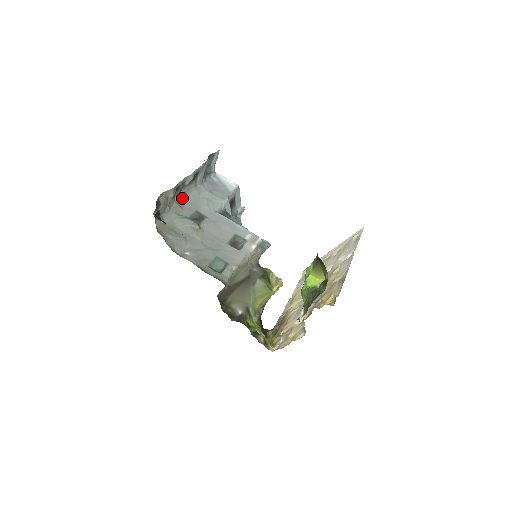
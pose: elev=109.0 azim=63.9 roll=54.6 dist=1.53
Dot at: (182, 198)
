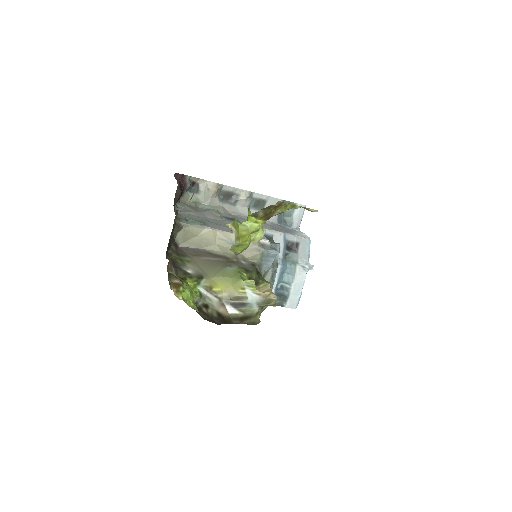
Dot at: (235, 212)
